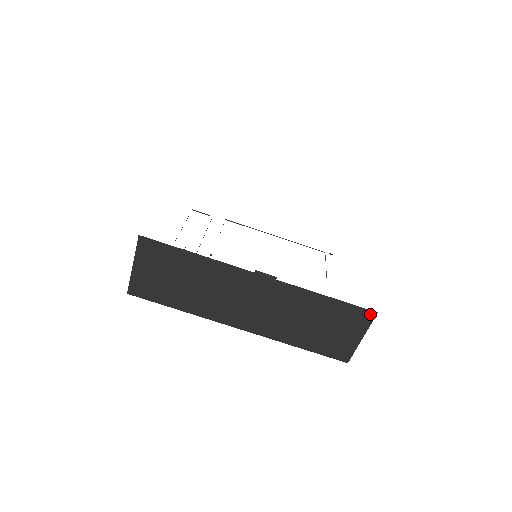
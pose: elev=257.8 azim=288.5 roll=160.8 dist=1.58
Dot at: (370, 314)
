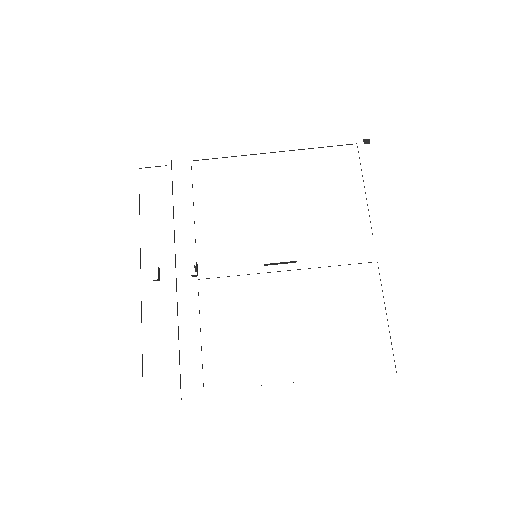
Dot at: occluded
